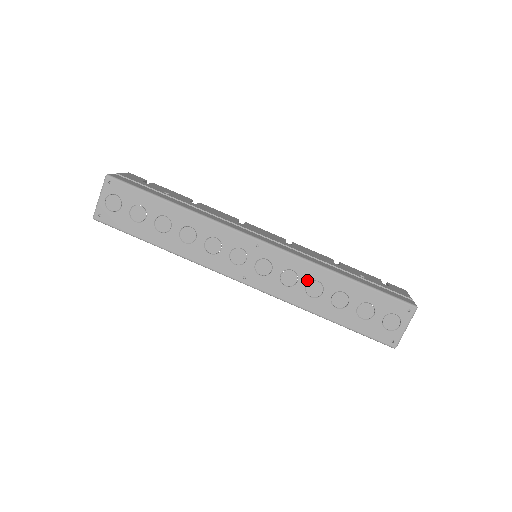
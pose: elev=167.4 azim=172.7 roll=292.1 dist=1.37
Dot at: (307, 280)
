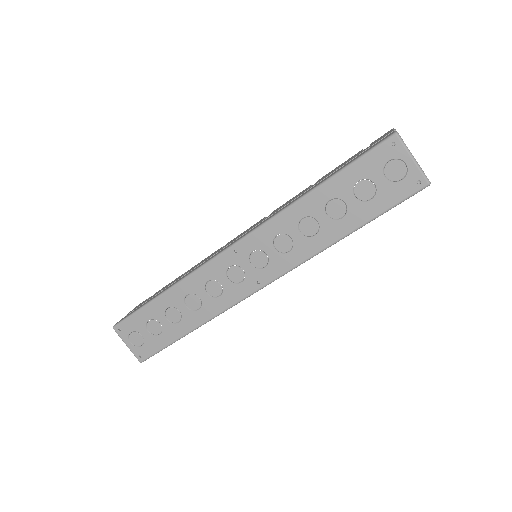
Dot at: (295, 228)
